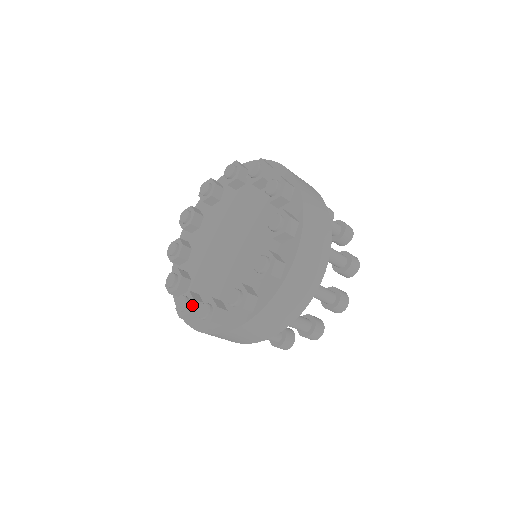
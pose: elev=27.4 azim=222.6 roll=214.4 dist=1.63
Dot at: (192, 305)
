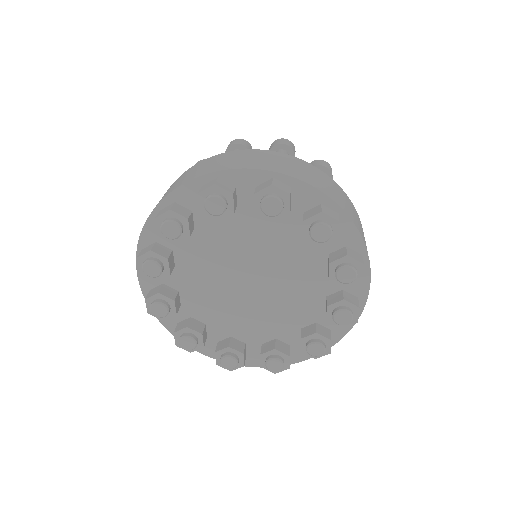
Dot at: (171, 316)
